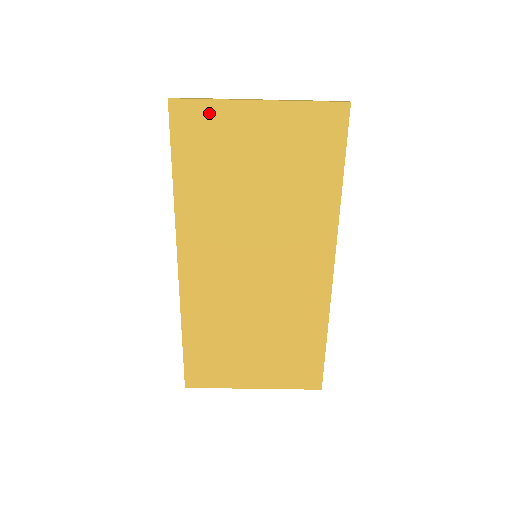
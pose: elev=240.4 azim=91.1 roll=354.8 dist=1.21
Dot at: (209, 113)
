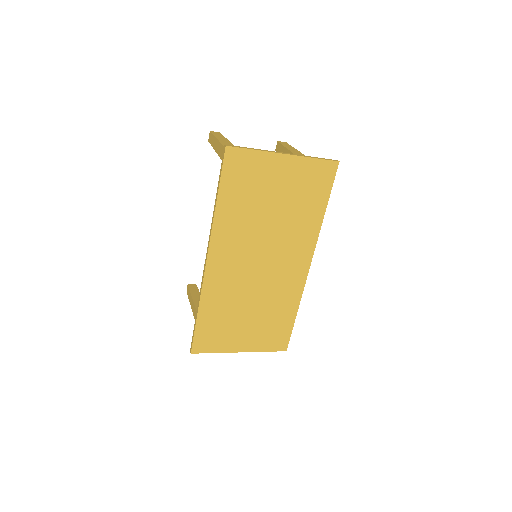
Dot at: (251, 158)
